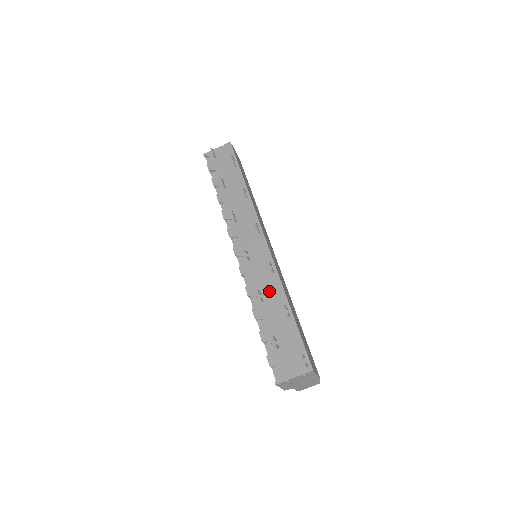
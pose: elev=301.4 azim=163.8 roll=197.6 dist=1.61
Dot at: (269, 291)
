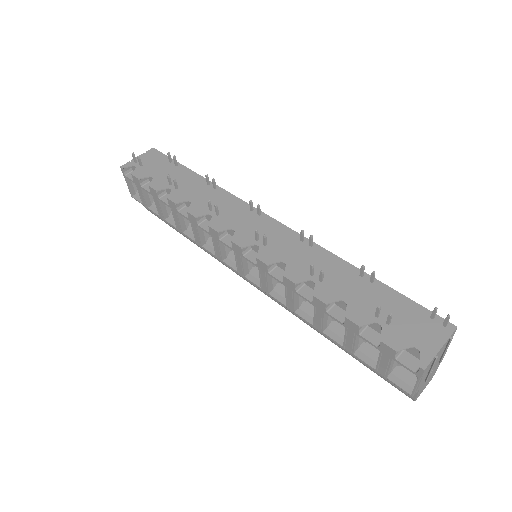
Dot at: (321, 266)
